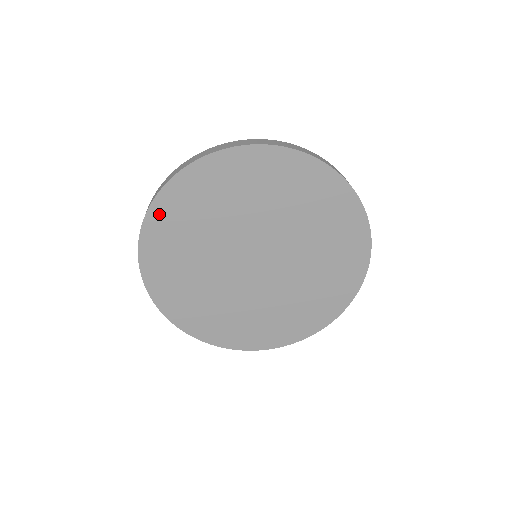
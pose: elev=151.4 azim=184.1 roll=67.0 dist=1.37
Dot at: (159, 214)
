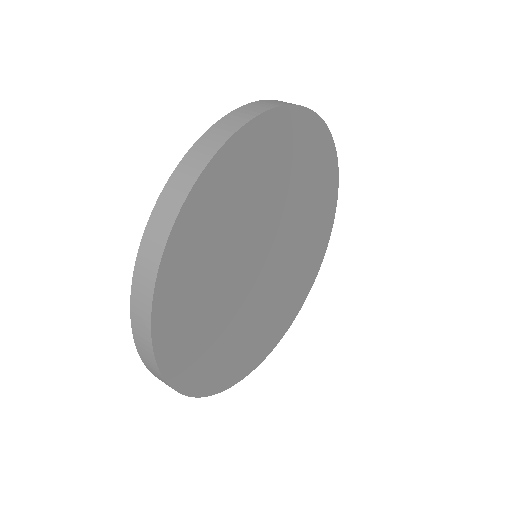
Dot at: (168, 350)
